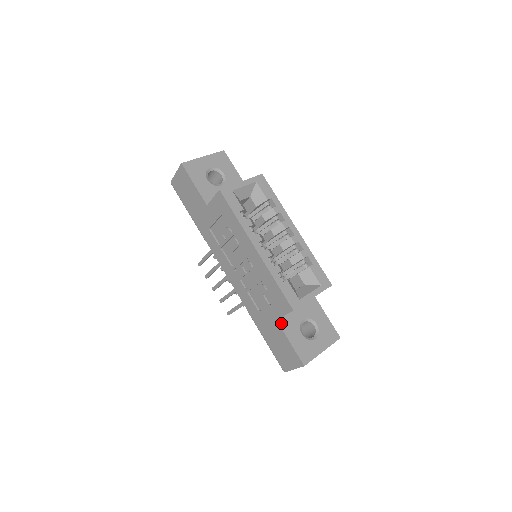
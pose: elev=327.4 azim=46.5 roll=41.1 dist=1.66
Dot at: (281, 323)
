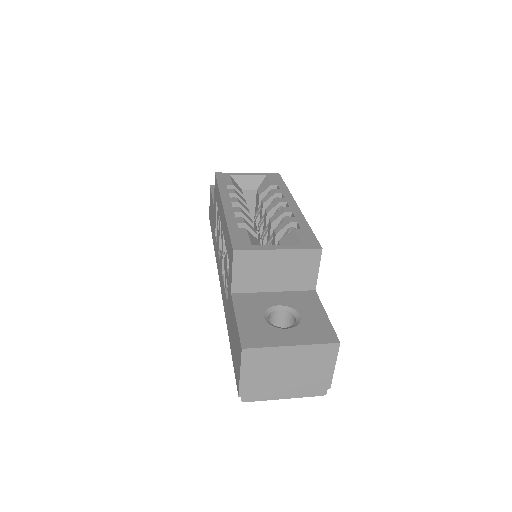
Dot at: (236, 298)
